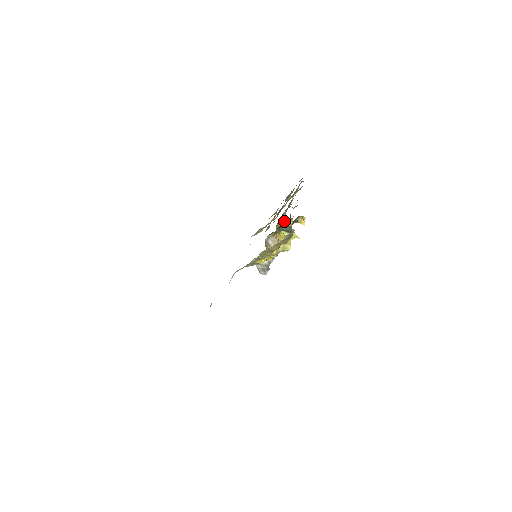
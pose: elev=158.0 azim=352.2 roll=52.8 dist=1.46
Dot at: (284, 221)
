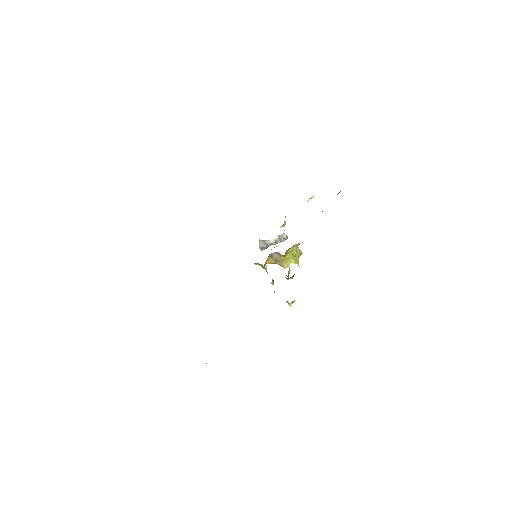
Dot at: occluded
